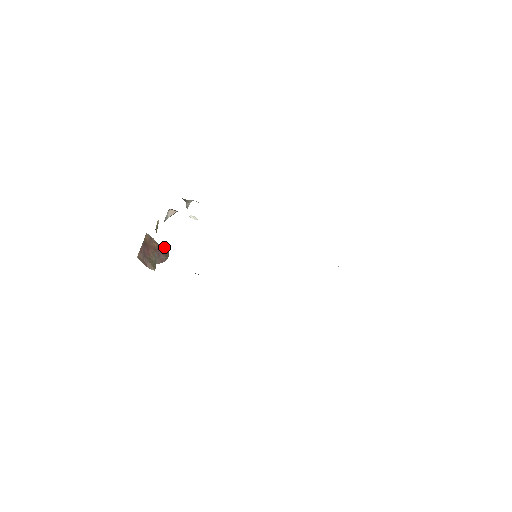
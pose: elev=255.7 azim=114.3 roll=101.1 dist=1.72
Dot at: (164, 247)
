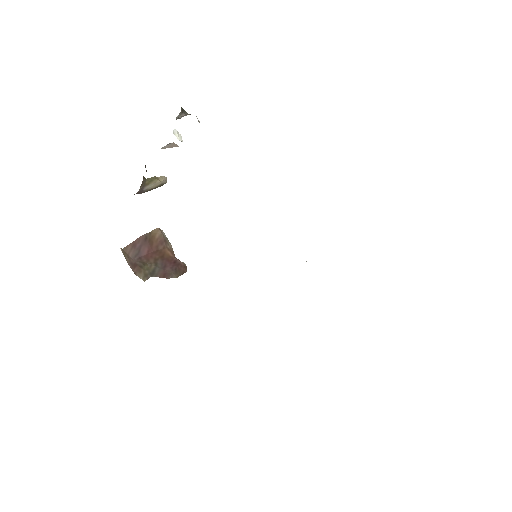
Dot at: (181, 262)
